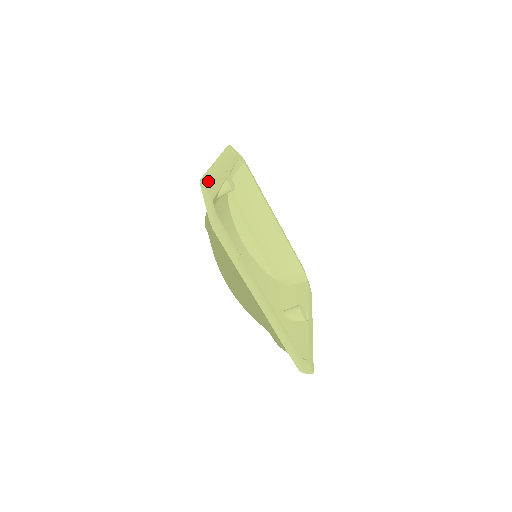
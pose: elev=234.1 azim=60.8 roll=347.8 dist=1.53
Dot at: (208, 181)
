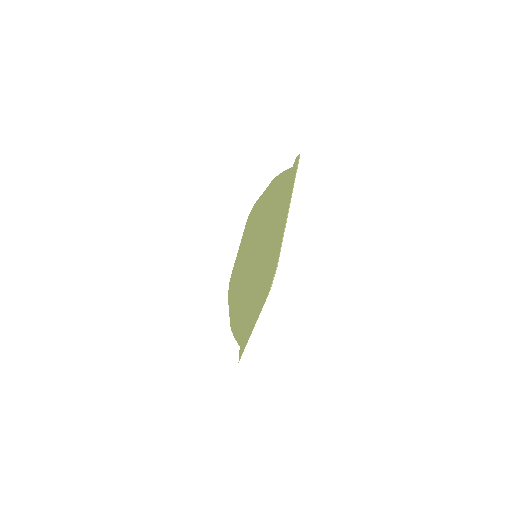
Dot at: occluded
